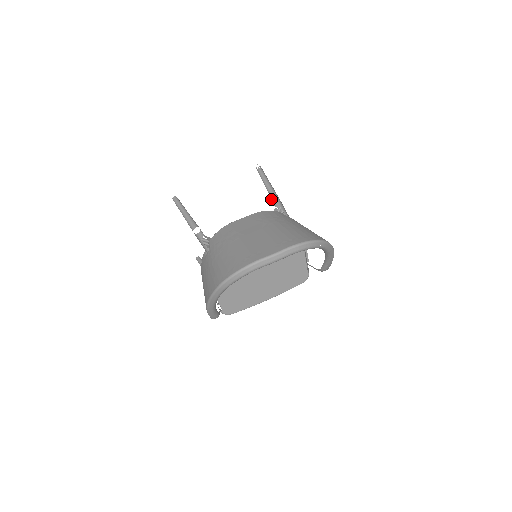
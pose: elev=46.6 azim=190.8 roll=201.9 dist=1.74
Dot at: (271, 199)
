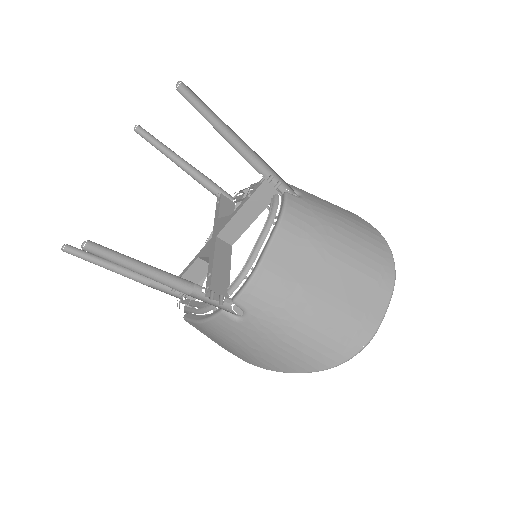
Dot at: occluded
